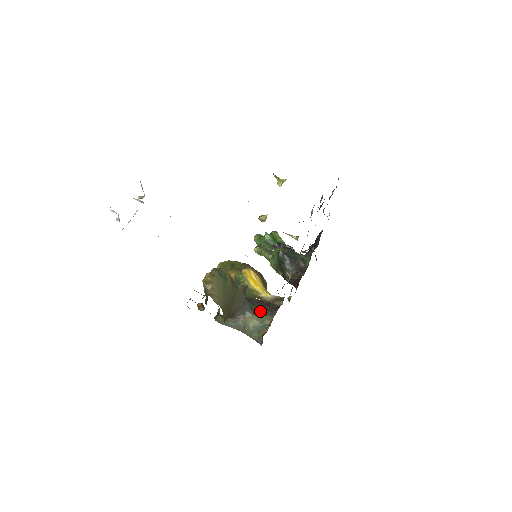
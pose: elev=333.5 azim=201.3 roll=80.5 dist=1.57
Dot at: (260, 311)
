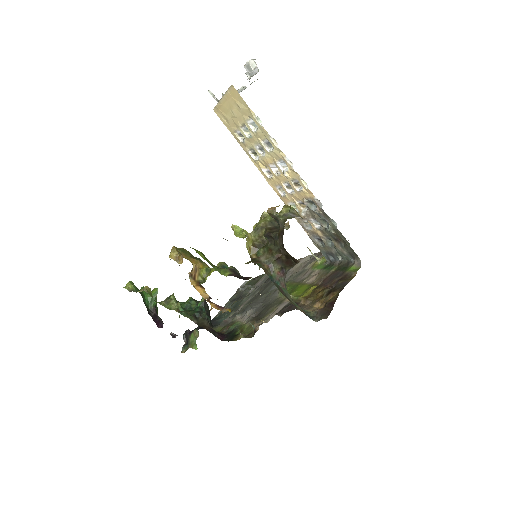
Dot at: occluded
